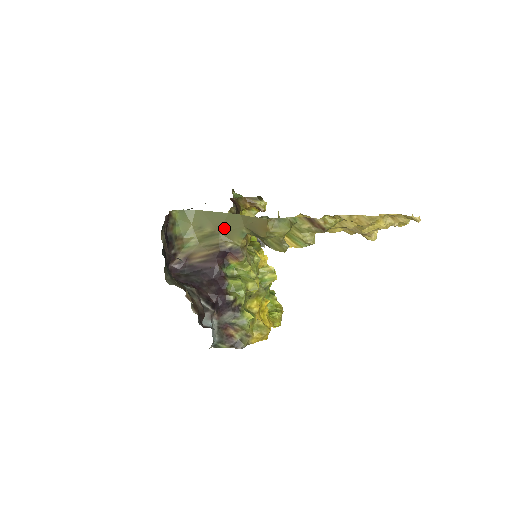
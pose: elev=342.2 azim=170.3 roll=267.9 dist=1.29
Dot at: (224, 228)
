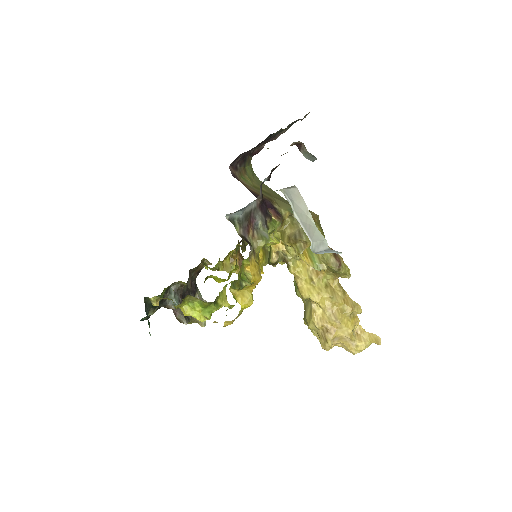
Dot at: (278, 199)
